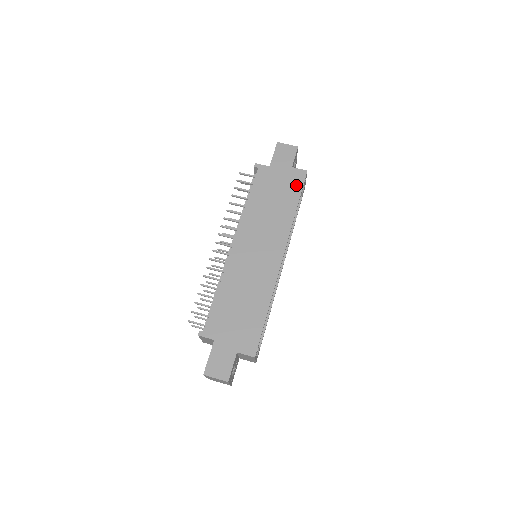
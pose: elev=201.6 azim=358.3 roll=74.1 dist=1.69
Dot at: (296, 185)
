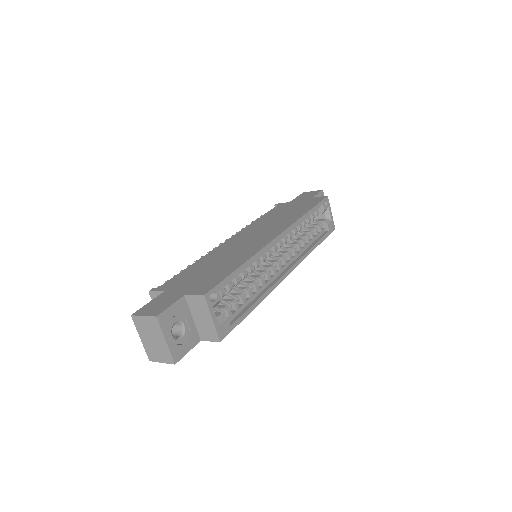
Dot at: (312, 203)
